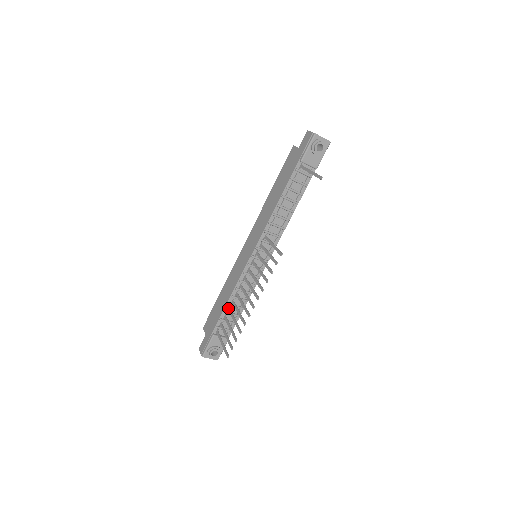
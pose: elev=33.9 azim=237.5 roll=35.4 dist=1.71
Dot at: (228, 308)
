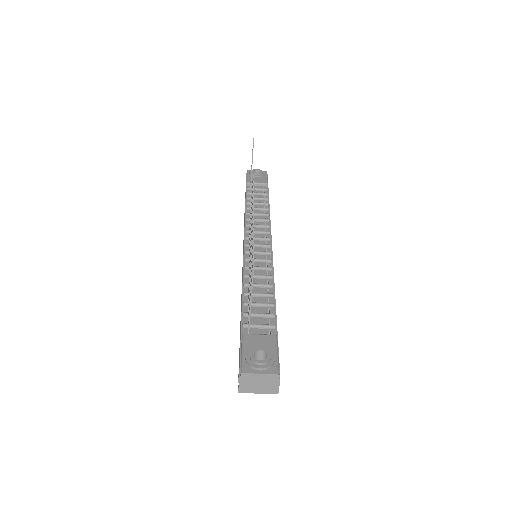
Dot at: (247, 299)
